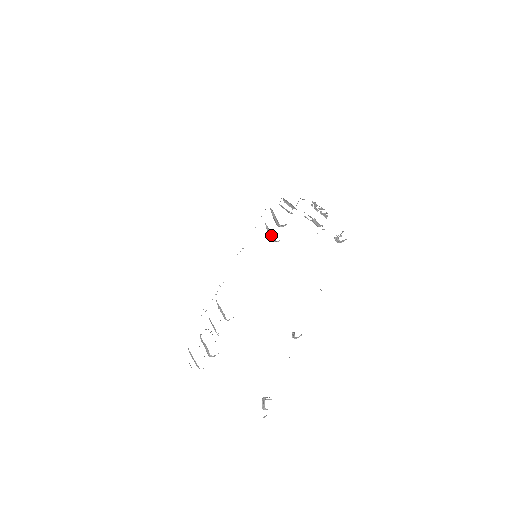
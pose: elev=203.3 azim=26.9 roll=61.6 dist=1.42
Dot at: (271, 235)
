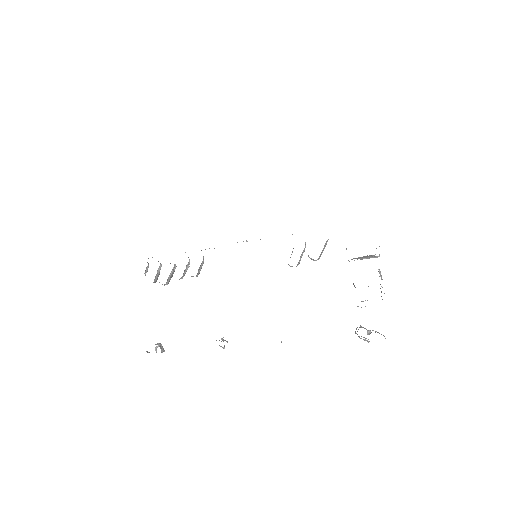
Dot at: occluded
